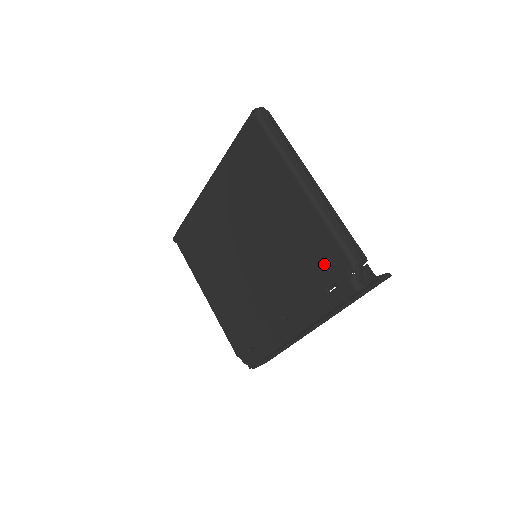
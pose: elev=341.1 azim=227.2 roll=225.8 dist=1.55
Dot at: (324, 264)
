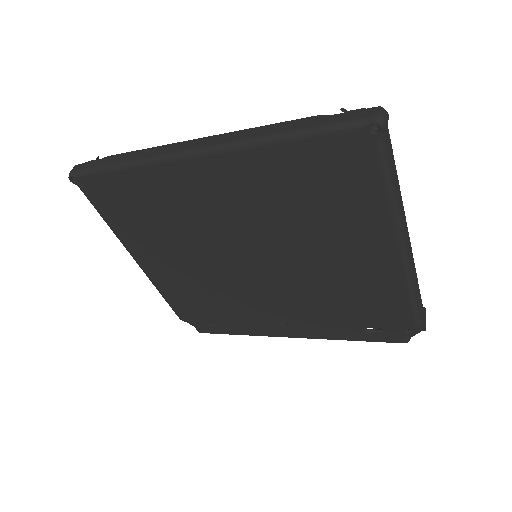
Dot at: (378, 315)
